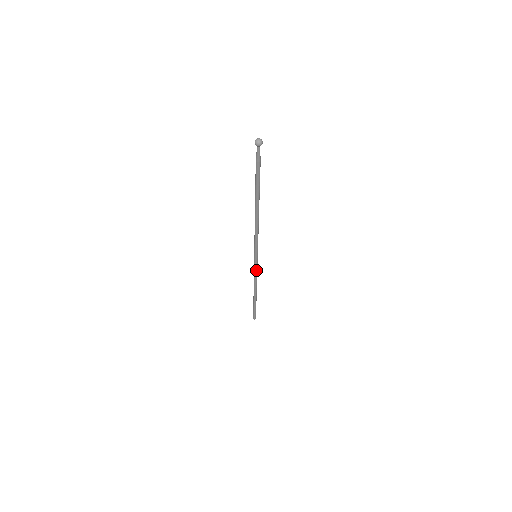
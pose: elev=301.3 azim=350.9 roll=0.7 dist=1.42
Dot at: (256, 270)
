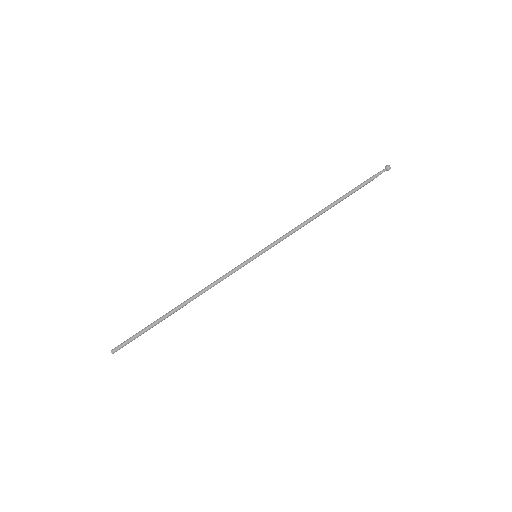
Dot at: (233, 272)
